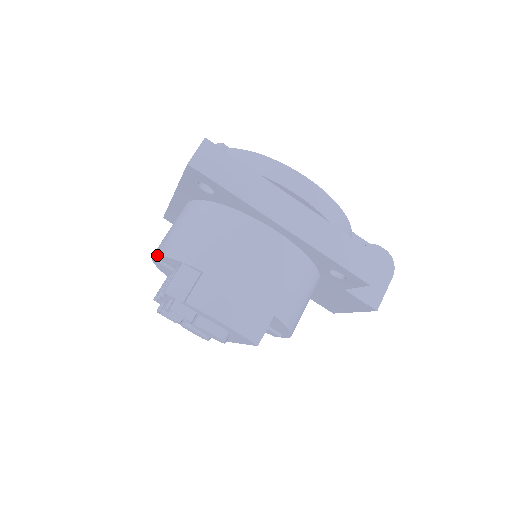
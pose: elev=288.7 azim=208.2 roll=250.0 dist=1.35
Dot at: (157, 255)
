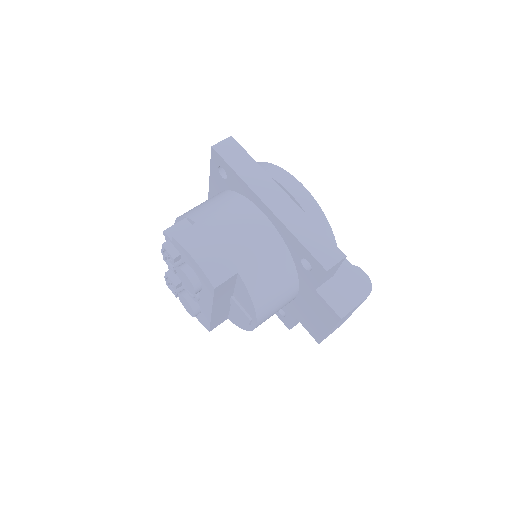
Dot at: (175, 220)
